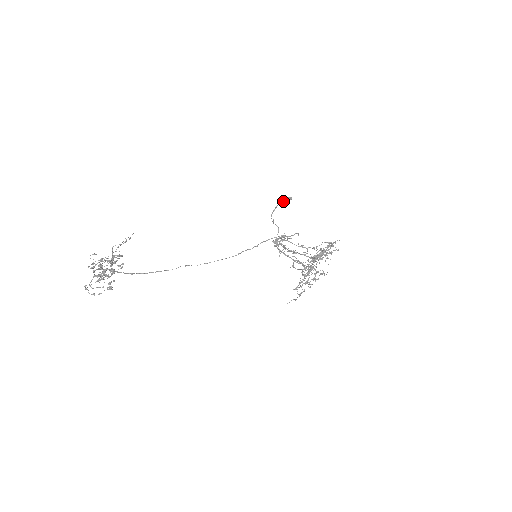
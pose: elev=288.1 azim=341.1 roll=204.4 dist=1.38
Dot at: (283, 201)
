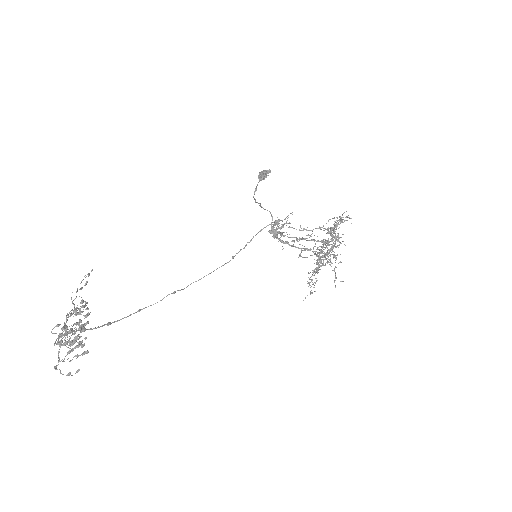
Dot at: (263, 177)
